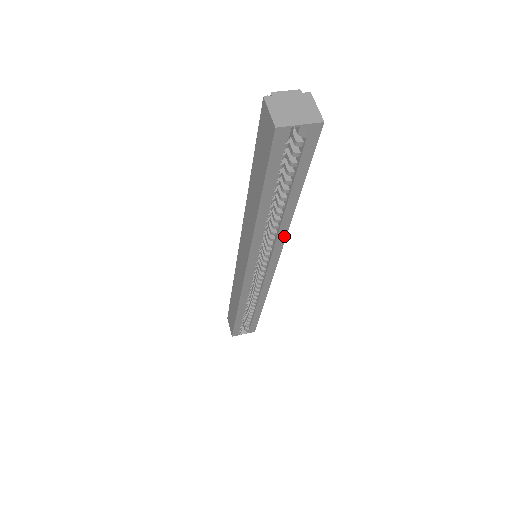
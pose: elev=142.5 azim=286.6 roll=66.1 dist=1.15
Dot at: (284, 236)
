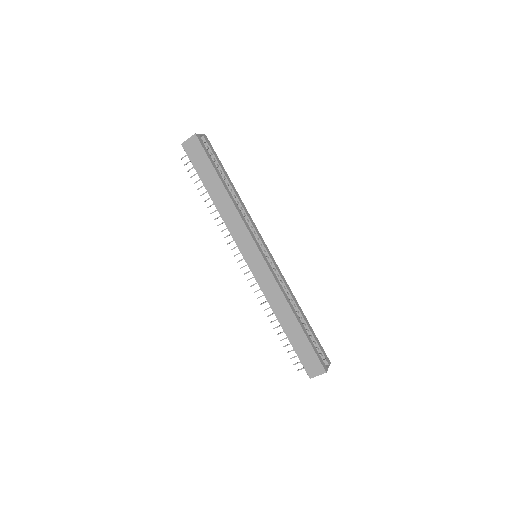
Dot at: (249, 215)
